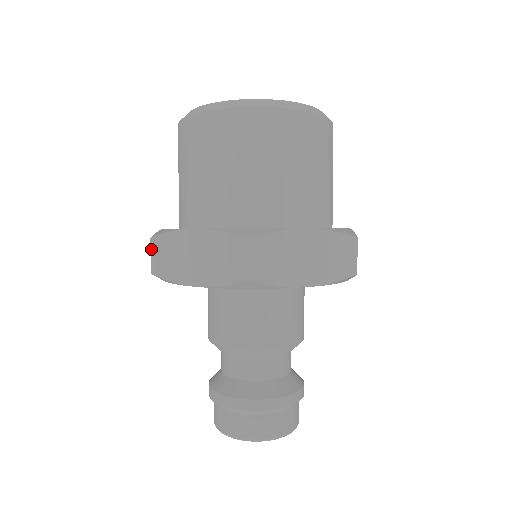
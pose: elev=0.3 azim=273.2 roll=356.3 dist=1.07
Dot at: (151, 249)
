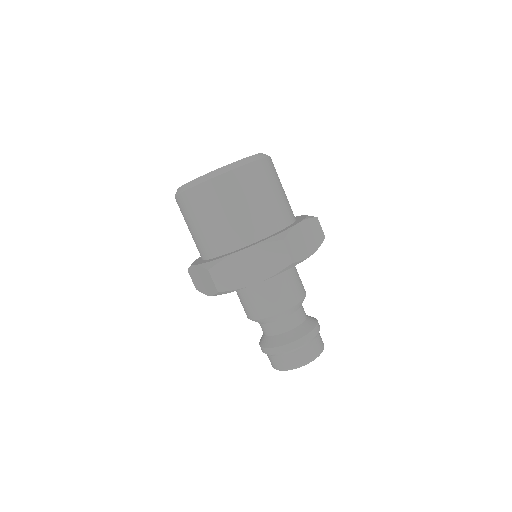
Dot at: (190, 276)
